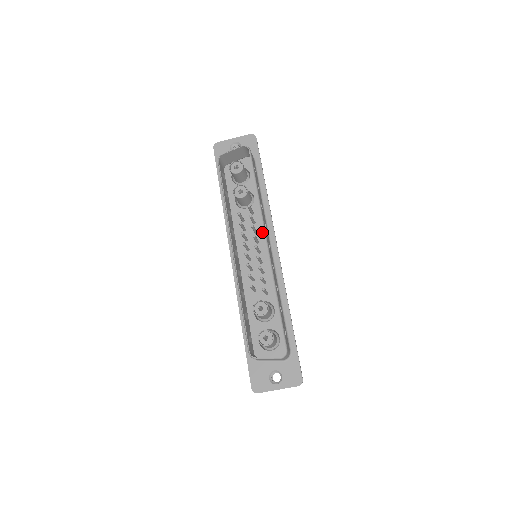
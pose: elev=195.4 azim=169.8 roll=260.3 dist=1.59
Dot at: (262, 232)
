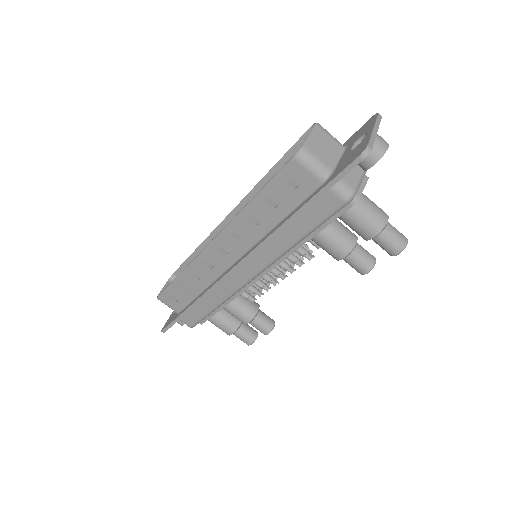
Dot at: occluded
